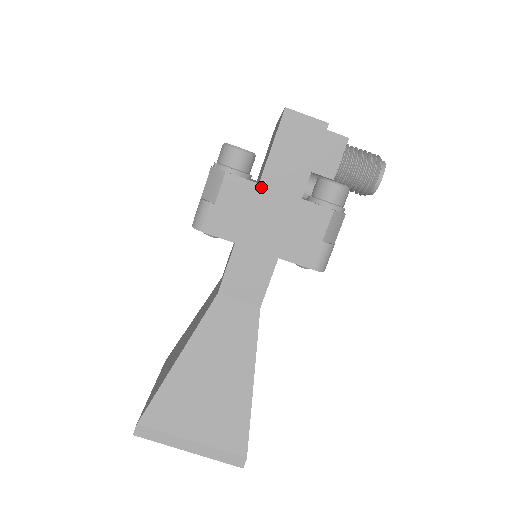
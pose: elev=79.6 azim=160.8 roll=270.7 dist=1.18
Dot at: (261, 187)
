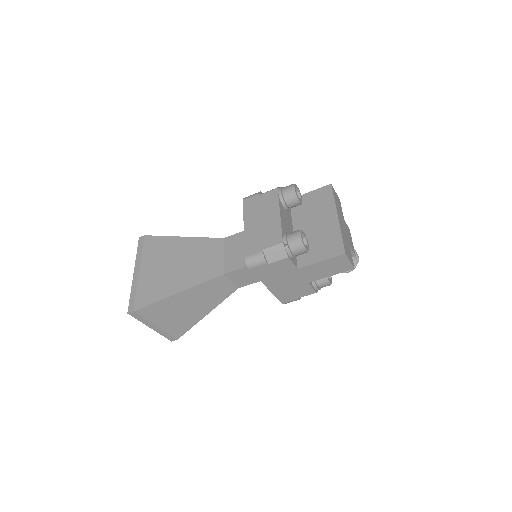
Dot at: (297, 270)
